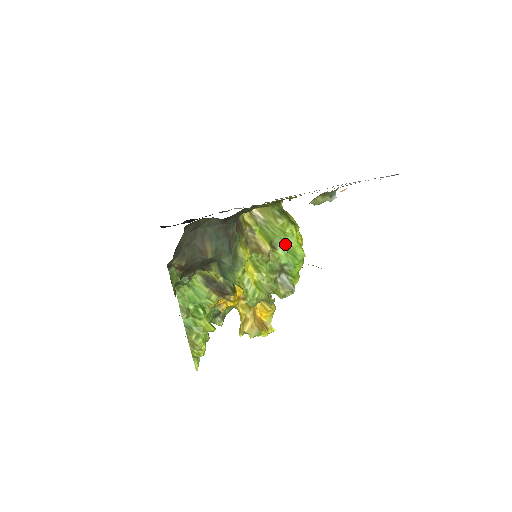
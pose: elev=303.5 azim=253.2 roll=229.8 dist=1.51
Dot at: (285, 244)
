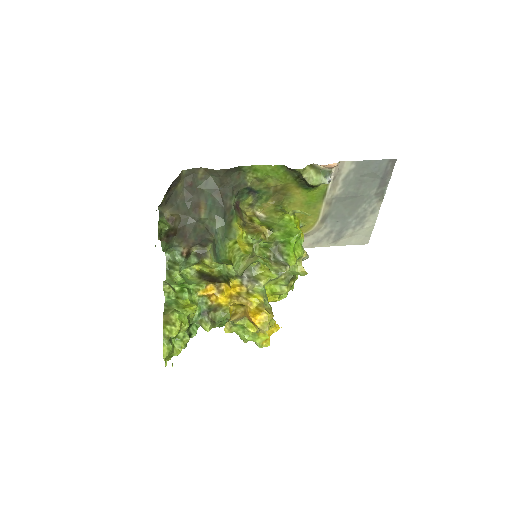
Dot at: (282, 227)
